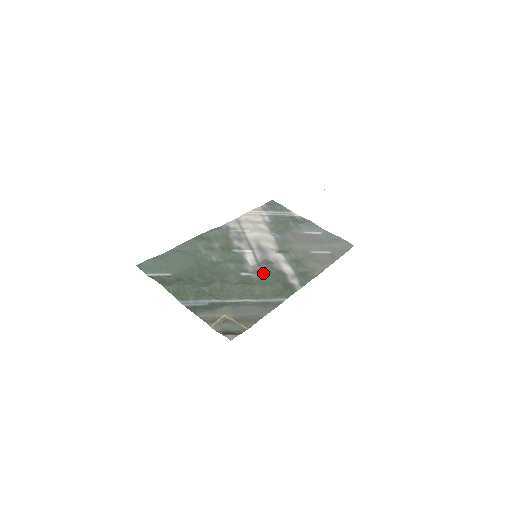
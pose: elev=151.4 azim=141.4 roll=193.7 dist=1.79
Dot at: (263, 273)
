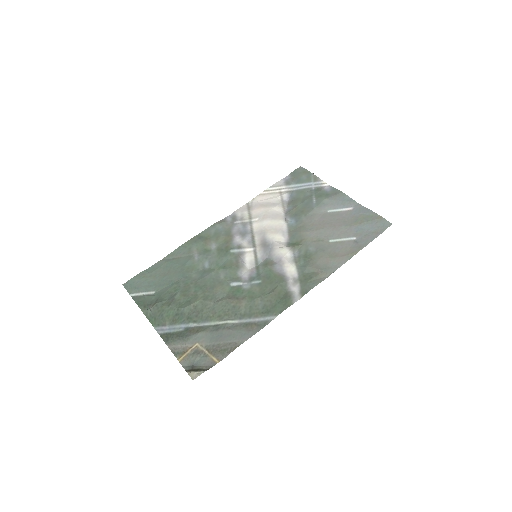
Dot at: (258, 280)
